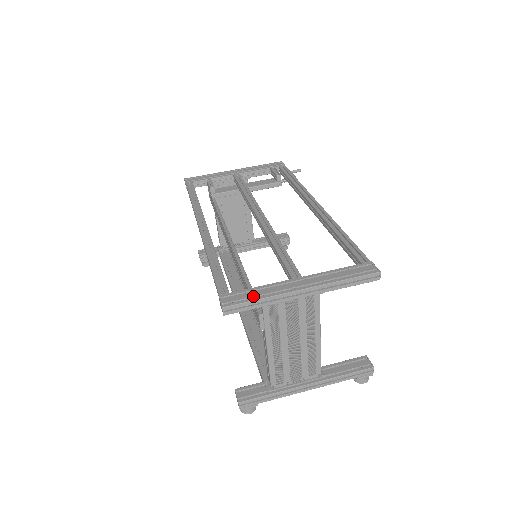
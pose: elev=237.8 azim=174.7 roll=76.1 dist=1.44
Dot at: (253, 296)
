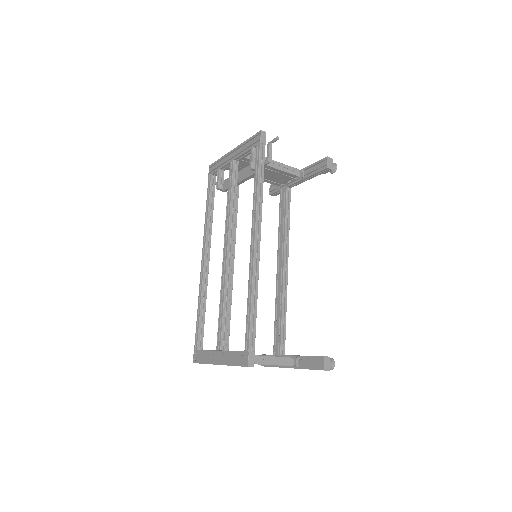
Dot at: (202, 359)
